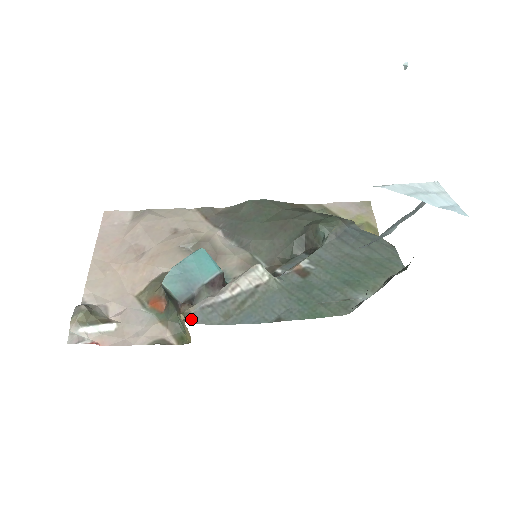
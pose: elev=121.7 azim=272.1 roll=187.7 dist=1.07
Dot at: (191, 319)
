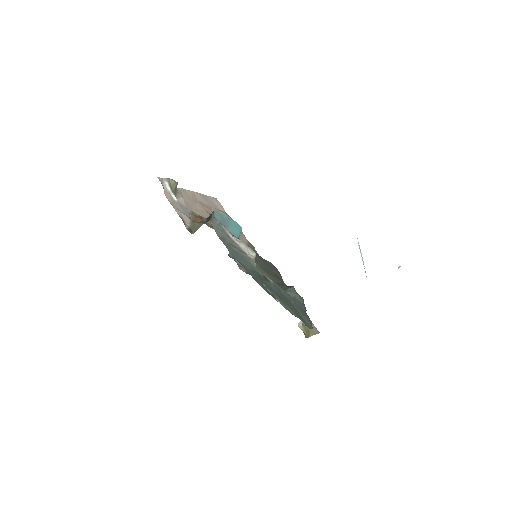
Dot at: (212, 219)
